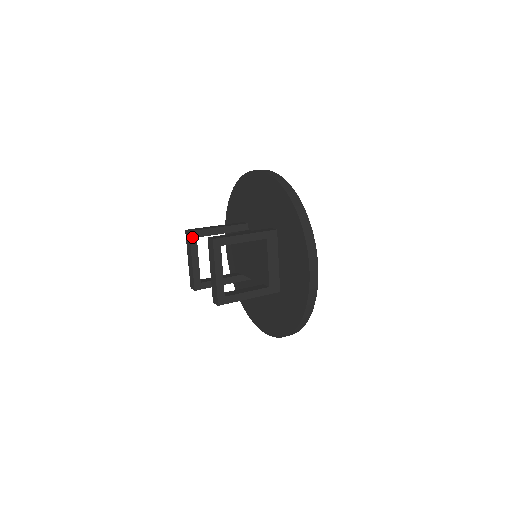
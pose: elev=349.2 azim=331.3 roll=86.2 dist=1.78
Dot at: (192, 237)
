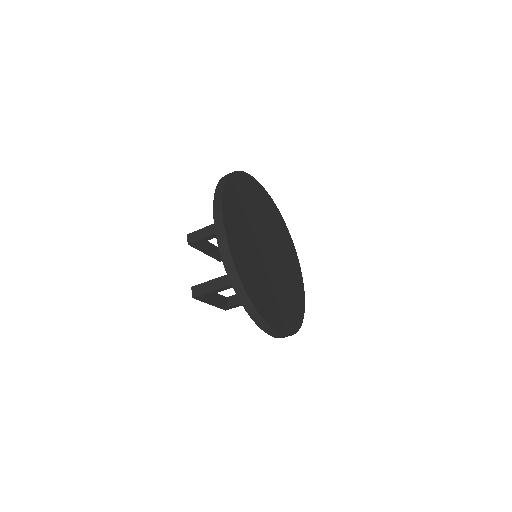
Dot at: (193, 245)
